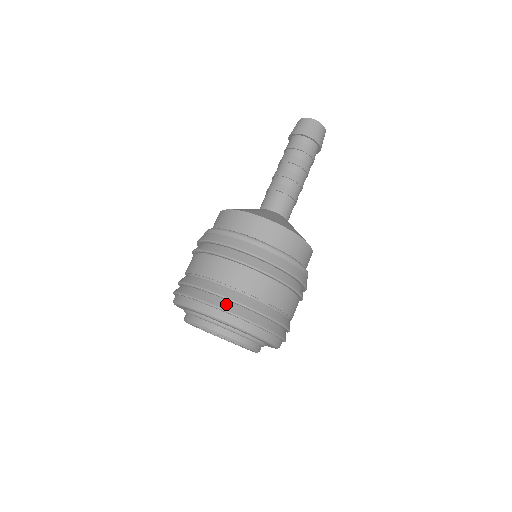
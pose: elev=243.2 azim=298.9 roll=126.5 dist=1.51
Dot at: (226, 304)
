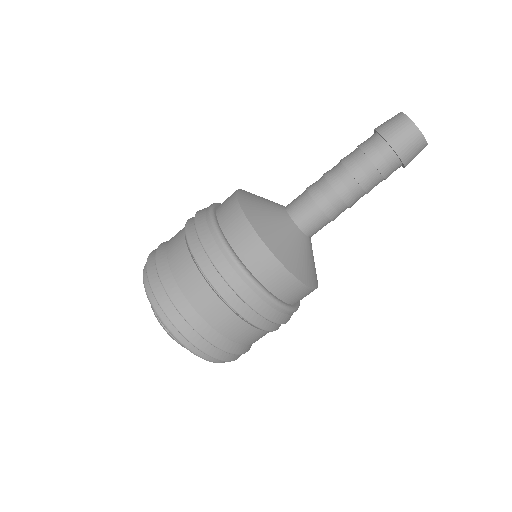
Dot at: (209, 347)
